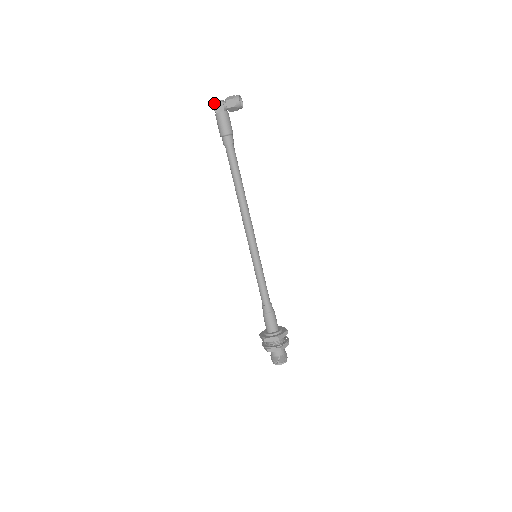
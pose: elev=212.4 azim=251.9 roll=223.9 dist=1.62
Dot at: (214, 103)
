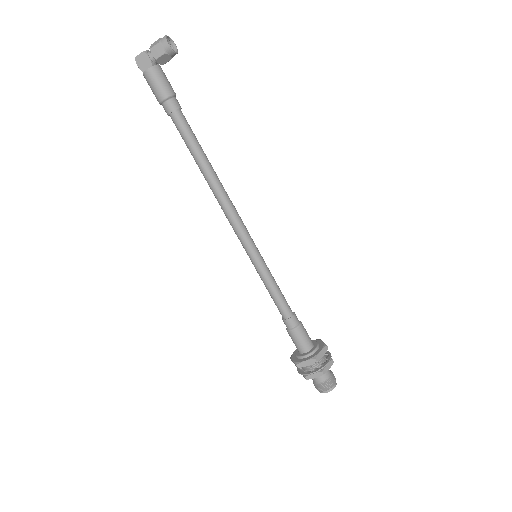
Dot at: (136, 58)
